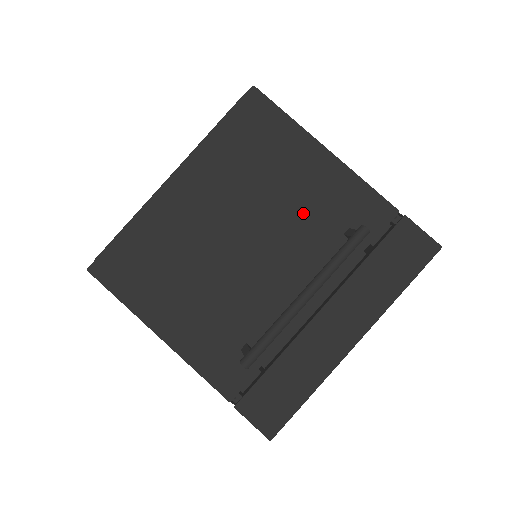
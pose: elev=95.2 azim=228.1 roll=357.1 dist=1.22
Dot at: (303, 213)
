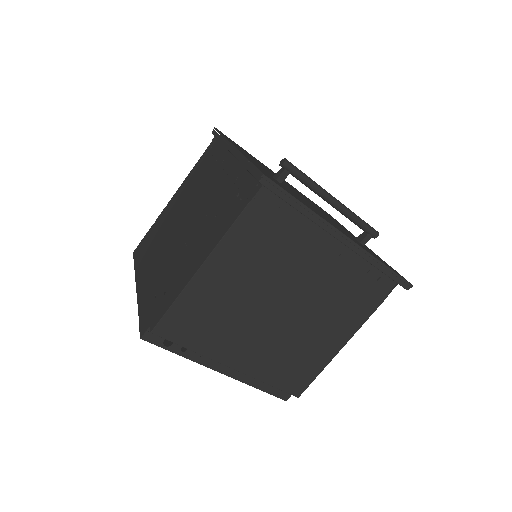
Dot at: occluded
